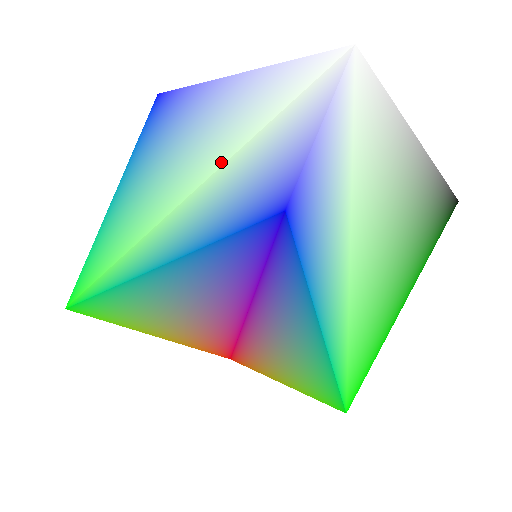
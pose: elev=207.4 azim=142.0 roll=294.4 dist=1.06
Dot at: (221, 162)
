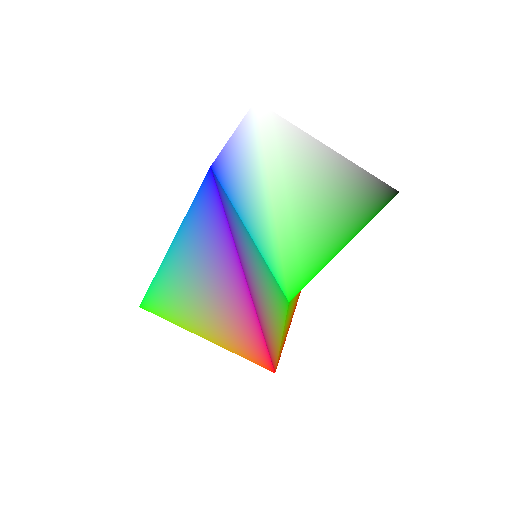
Dot at: occluded
